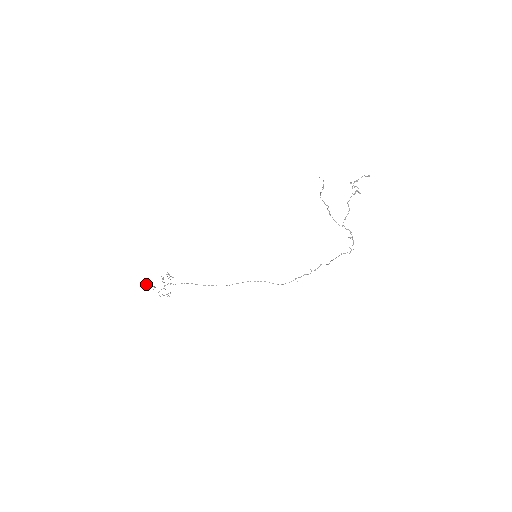
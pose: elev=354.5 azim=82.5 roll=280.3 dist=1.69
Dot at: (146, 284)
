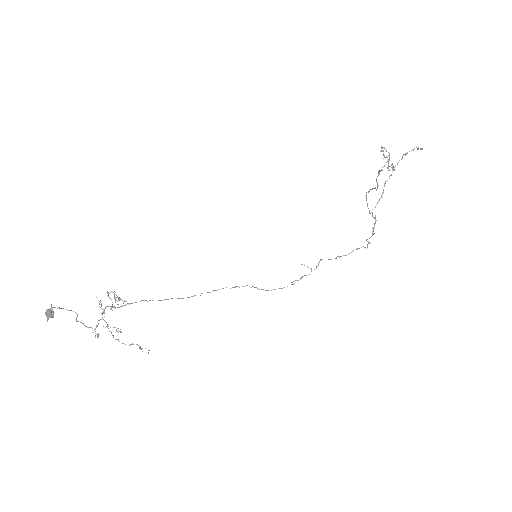
Dot at: (52, 307)
